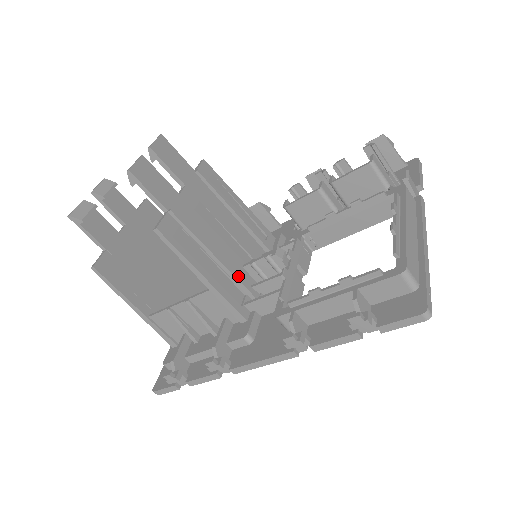
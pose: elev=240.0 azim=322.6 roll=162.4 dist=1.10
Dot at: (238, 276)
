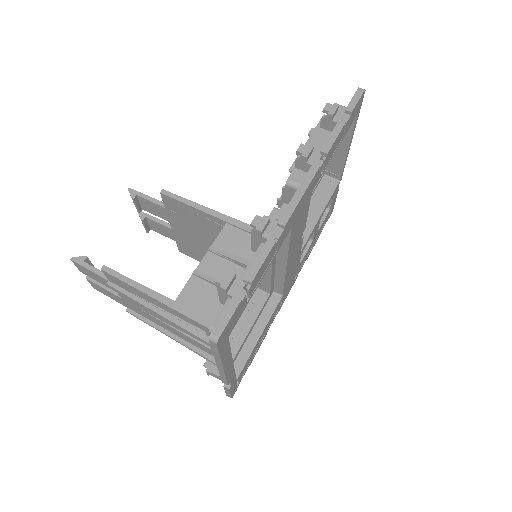
Dot at: occluded
